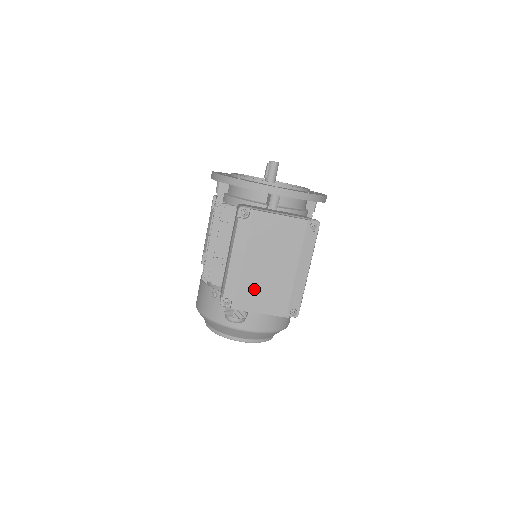
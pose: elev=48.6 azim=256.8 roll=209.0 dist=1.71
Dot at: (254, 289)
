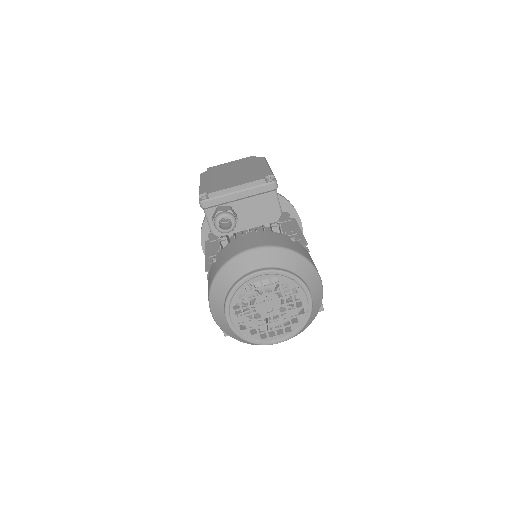
Dot at: (225, 182)
